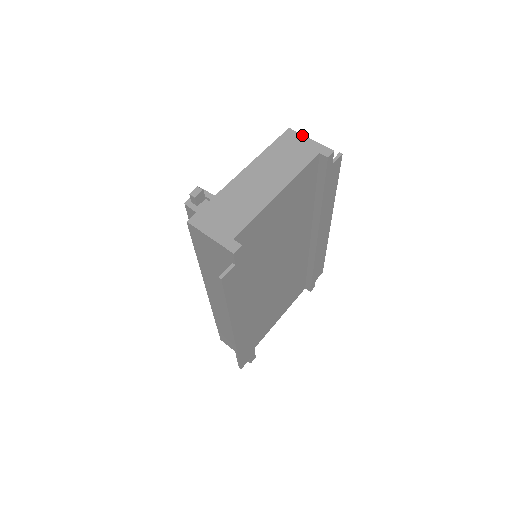
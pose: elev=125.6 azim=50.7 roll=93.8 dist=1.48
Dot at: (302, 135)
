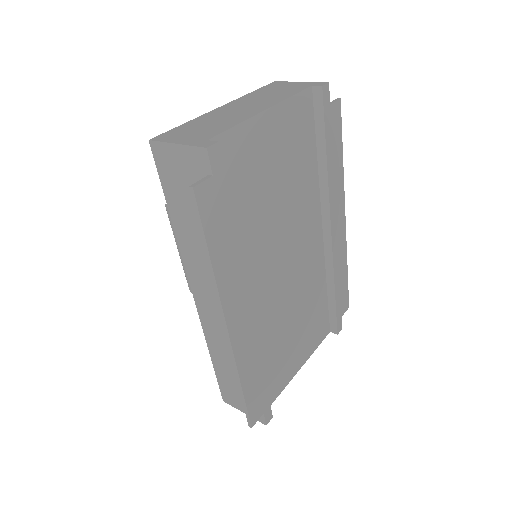
Dot at: occluded
